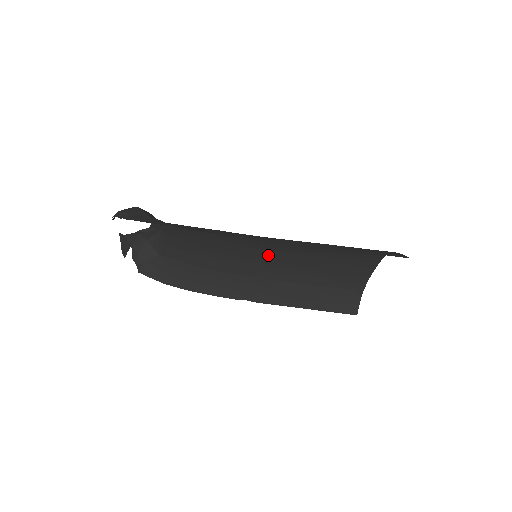
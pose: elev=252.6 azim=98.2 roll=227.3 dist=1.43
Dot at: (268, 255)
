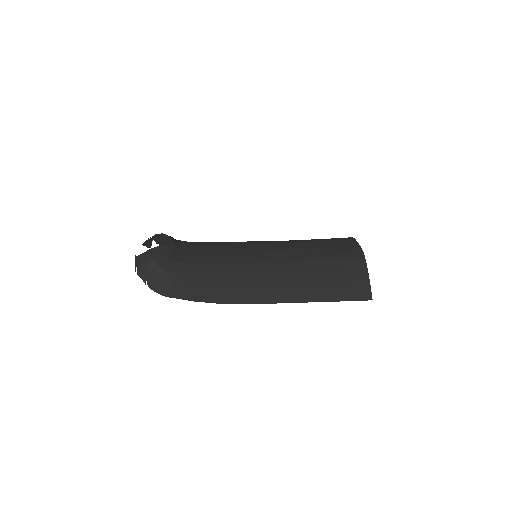
Dot at: (266, 247)
